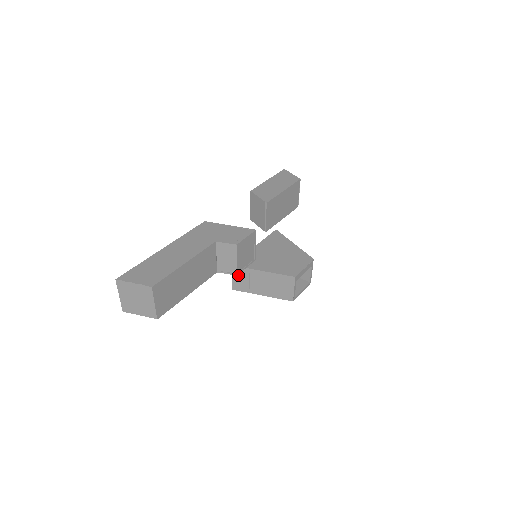
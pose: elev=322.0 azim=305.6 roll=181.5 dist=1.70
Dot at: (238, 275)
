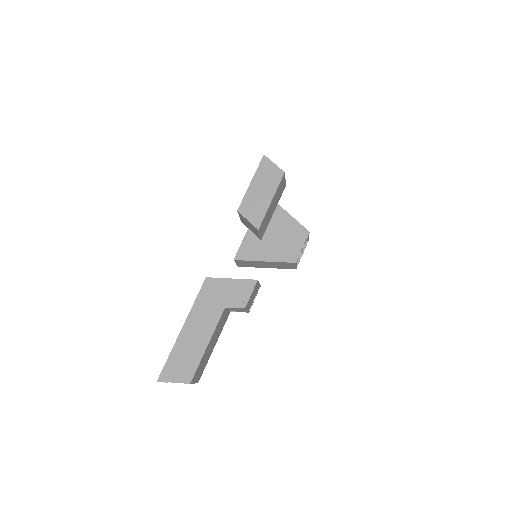
Dot at: (241, 263)
